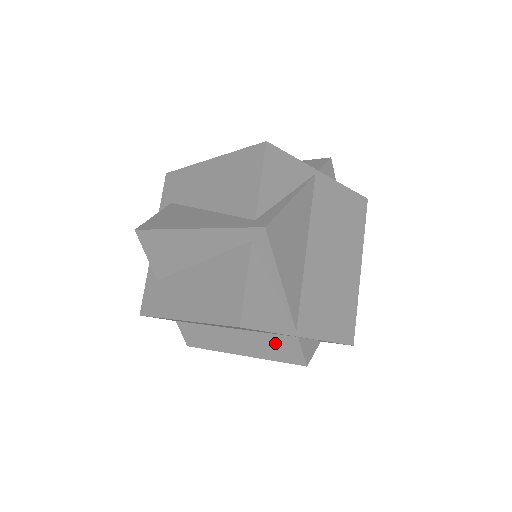
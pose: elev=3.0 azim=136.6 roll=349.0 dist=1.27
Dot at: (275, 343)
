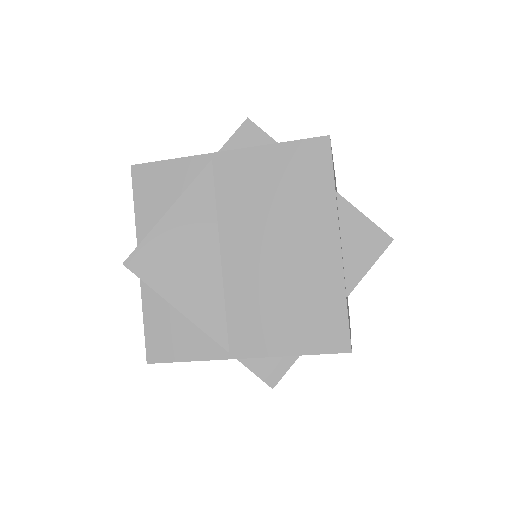
Dot at: occluded
